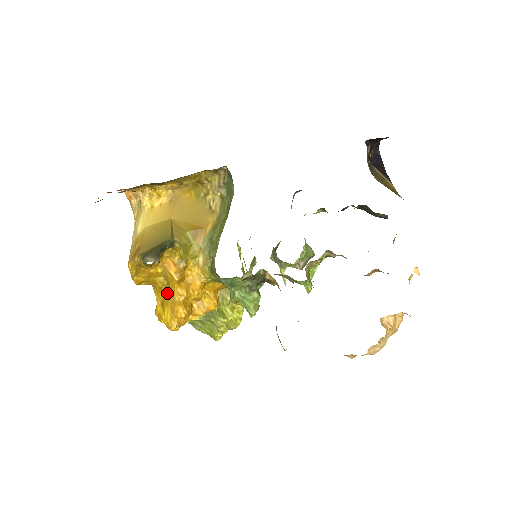
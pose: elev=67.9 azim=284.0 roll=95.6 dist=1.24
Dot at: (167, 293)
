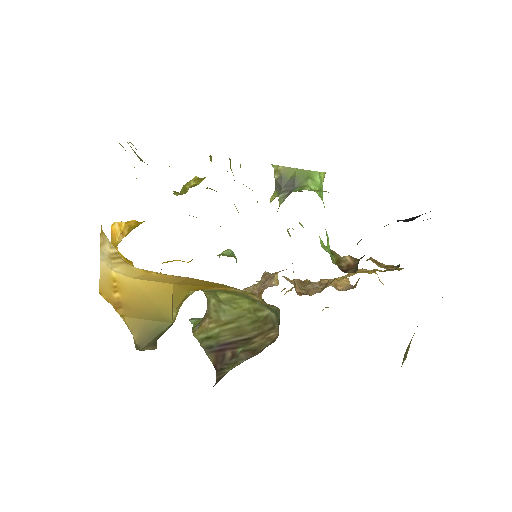
Dot at: occluded
